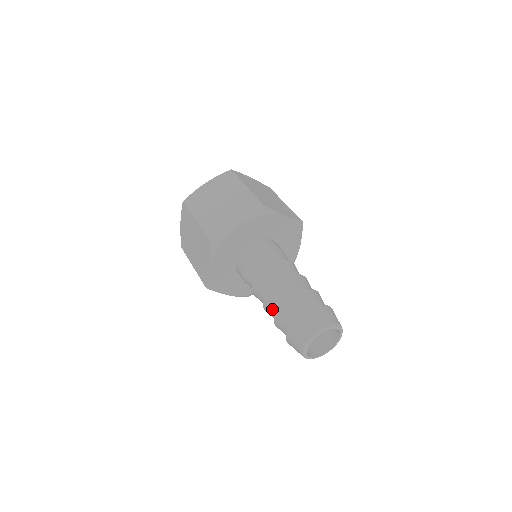
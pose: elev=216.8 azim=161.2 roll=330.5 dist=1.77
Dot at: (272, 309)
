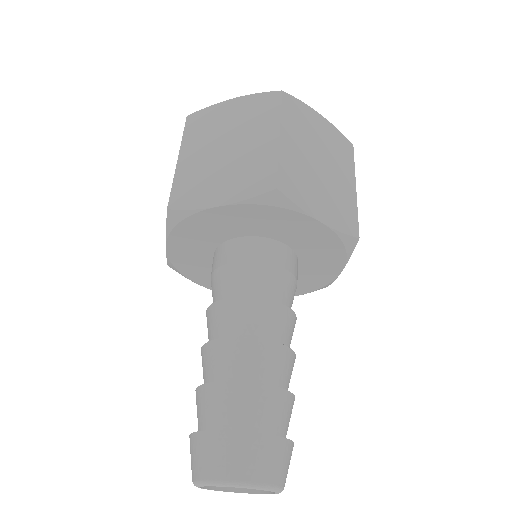
Dot at: (230, 364)
